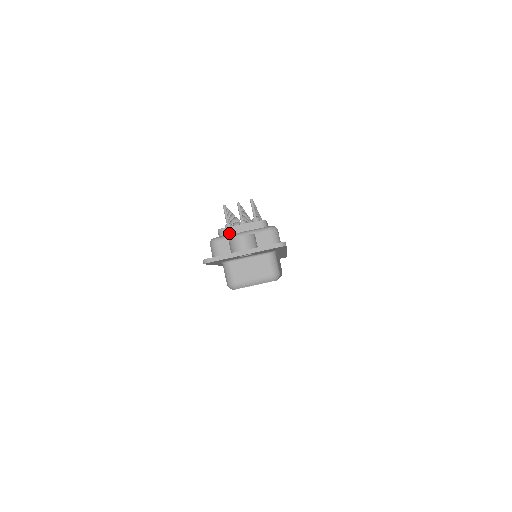
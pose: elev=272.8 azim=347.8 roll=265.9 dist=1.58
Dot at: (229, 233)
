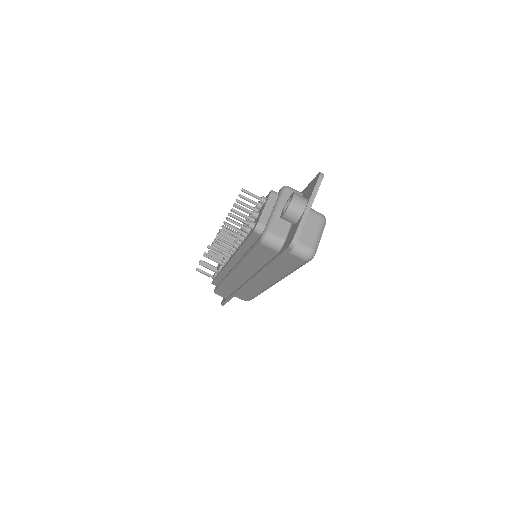
Dot at: (265, 222)
